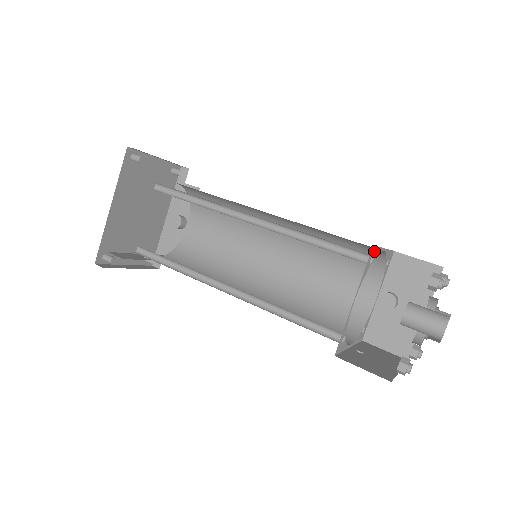
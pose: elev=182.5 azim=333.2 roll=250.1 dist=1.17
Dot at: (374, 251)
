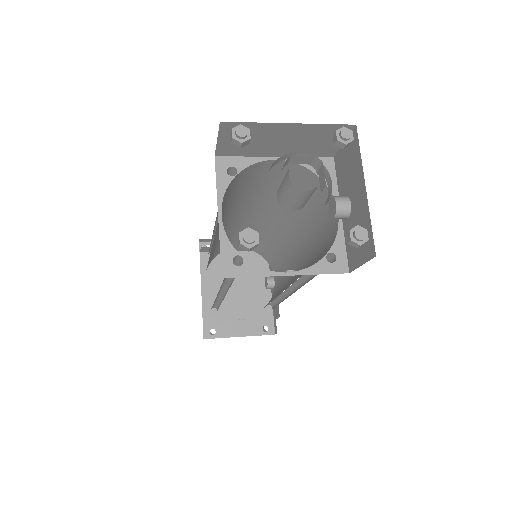
Dot at: (230, 162)
